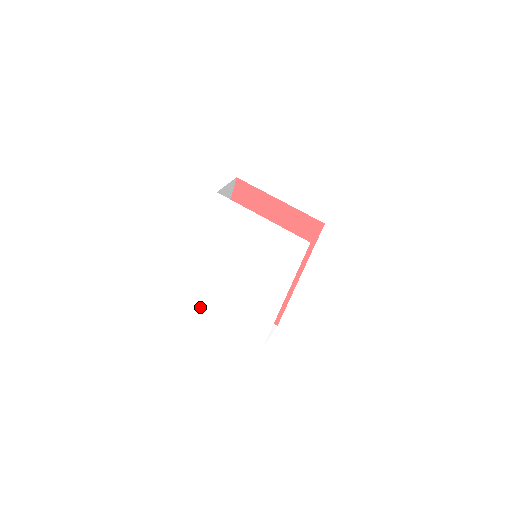
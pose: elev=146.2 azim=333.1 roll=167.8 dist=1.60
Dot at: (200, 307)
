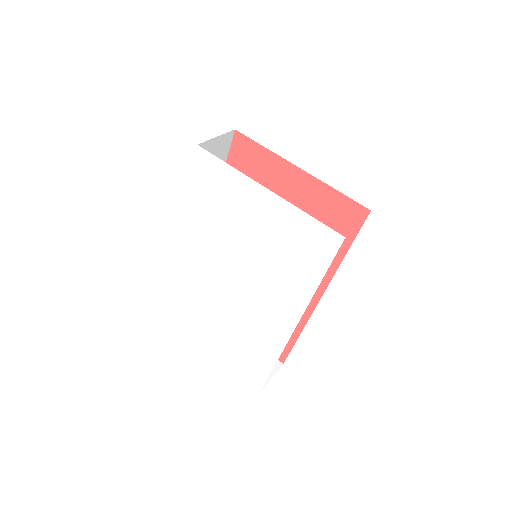
Dot at: (172, 326)
